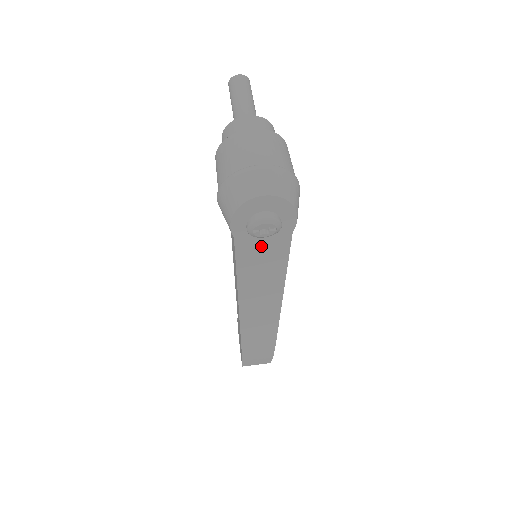
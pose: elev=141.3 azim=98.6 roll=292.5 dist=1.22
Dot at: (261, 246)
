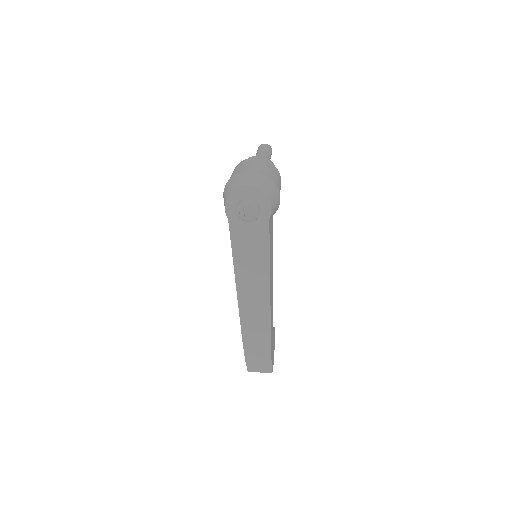
Dot at: (248, 230)
